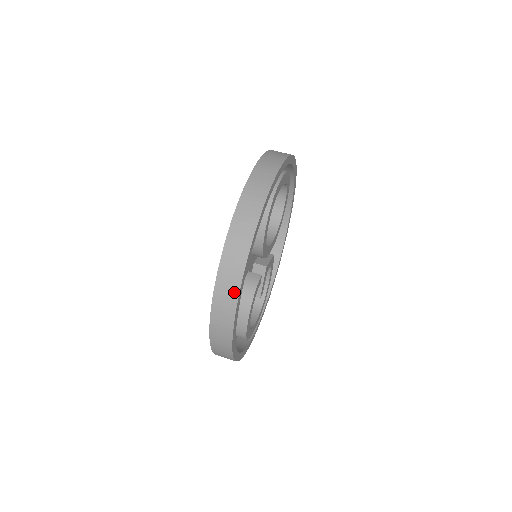
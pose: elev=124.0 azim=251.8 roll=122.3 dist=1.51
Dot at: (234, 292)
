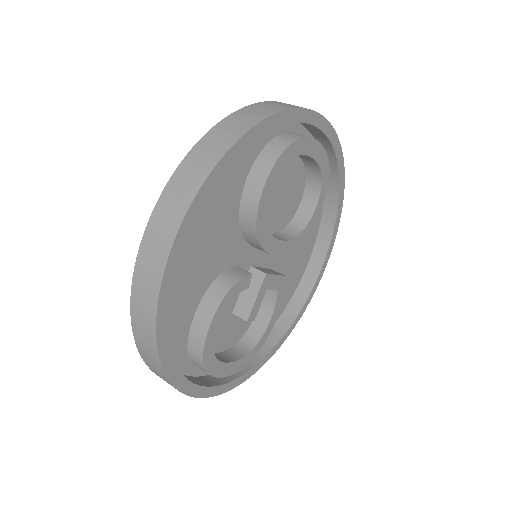
Dot at: (177, 217)
